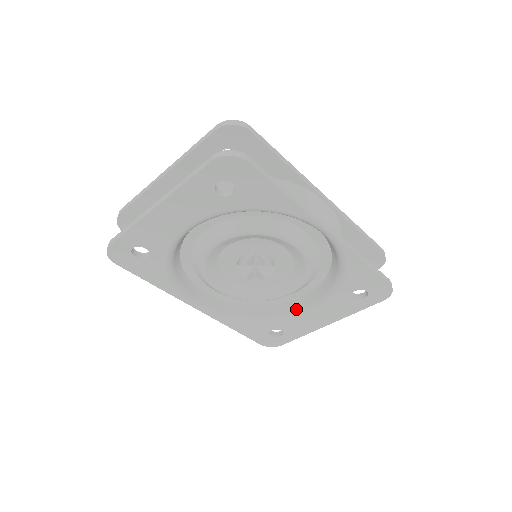
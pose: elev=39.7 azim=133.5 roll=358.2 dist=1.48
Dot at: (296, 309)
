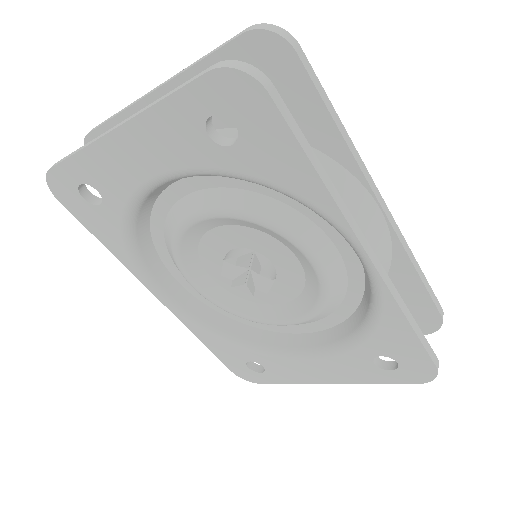
Dot at: (290, 347)
